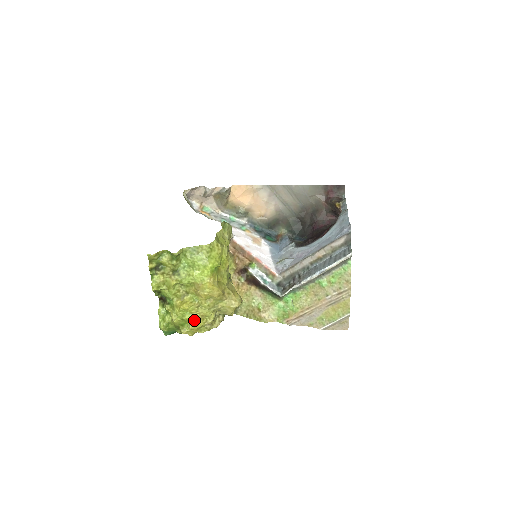
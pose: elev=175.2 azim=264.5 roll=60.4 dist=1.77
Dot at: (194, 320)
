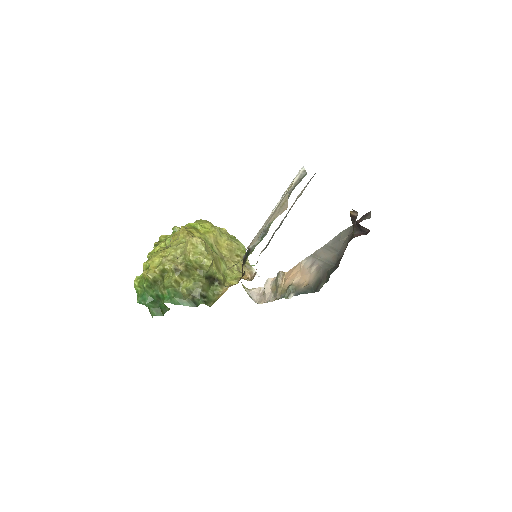
Dot at: (155, 255)
